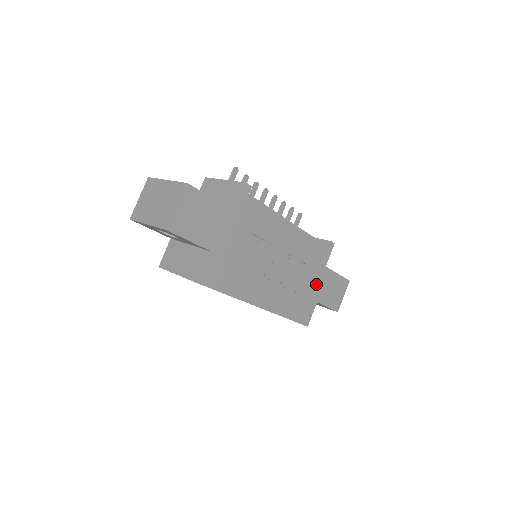
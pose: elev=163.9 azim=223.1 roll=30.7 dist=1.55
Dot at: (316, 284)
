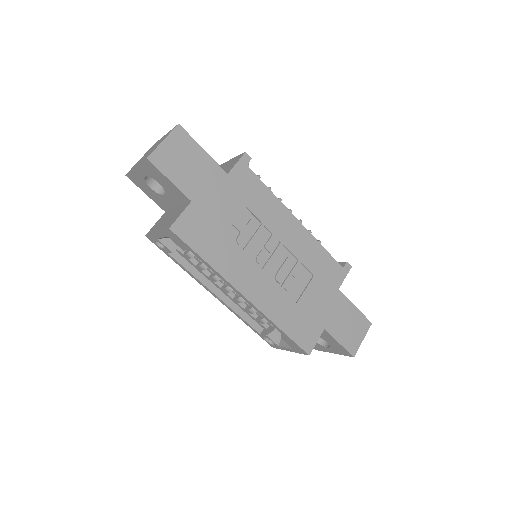
Dot at: (324, 305)
